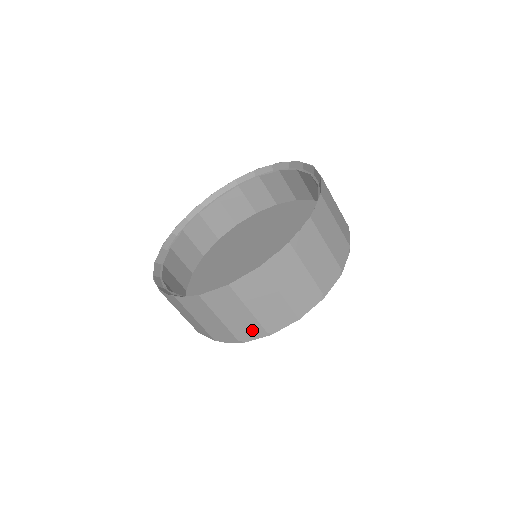
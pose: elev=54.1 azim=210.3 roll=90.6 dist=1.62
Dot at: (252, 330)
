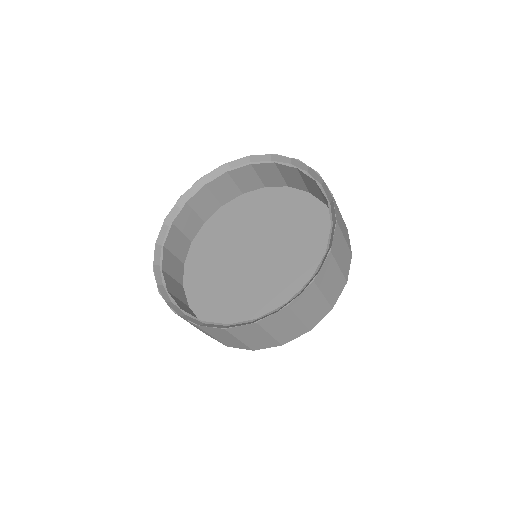
Dot at: (240, 346)
